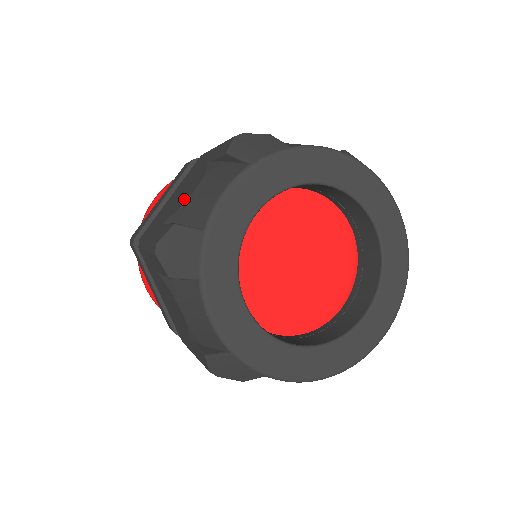
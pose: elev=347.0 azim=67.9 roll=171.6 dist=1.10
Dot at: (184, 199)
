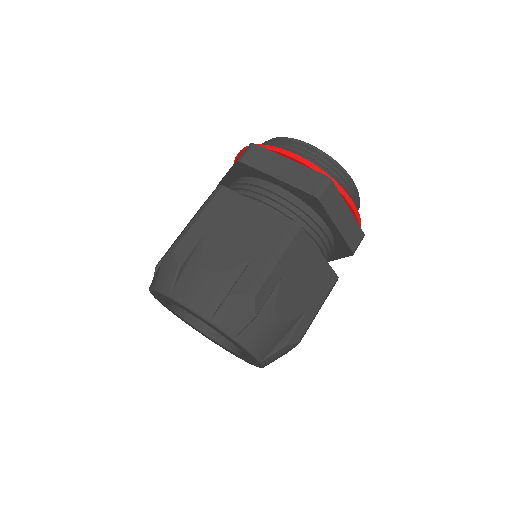
Dot at: occluded
